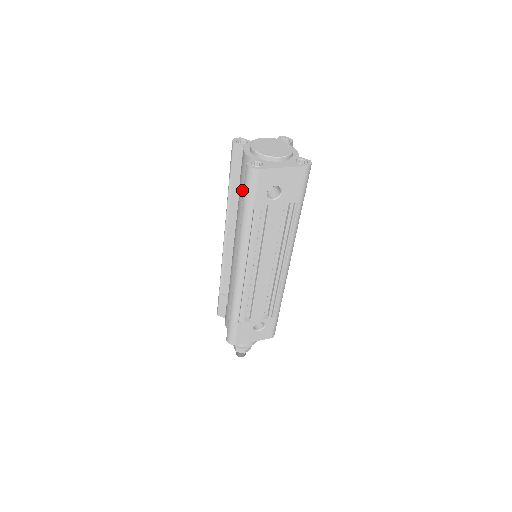
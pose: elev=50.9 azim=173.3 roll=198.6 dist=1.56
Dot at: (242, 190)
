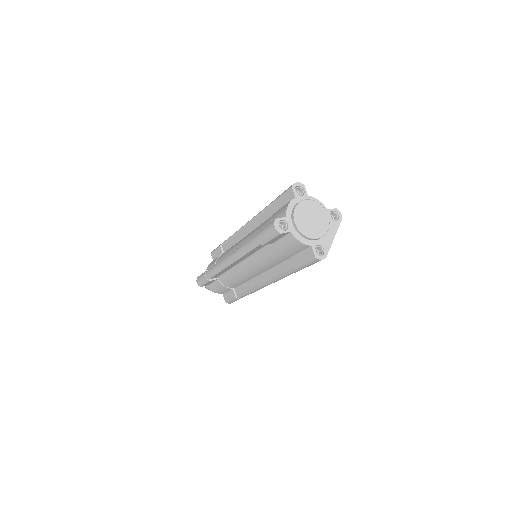
Dot at: (284, 255)
